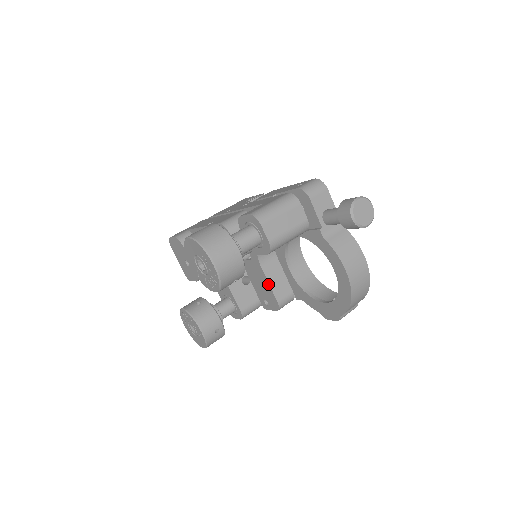
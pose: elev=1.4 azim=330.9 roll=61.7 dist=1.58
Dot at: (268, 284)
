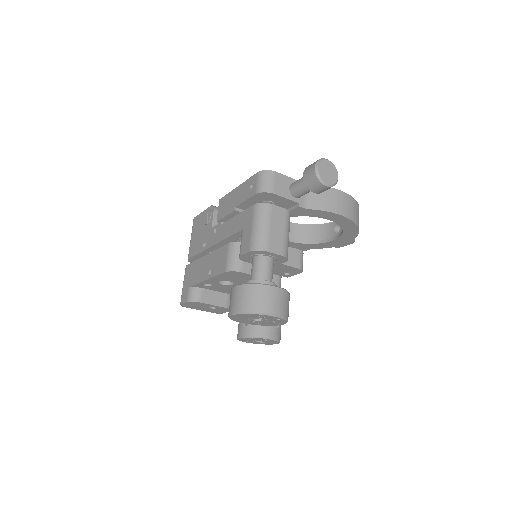
Dot at: (282, 265)
